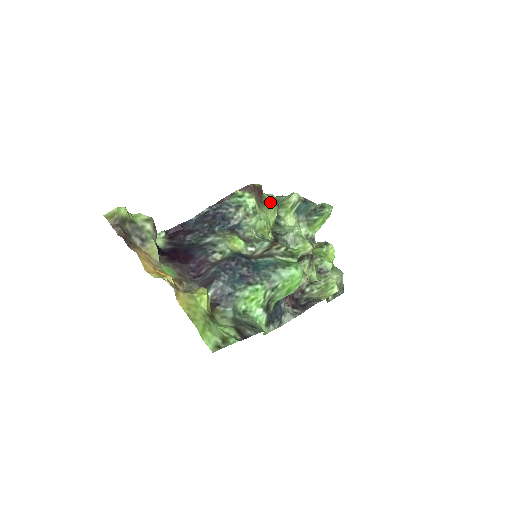
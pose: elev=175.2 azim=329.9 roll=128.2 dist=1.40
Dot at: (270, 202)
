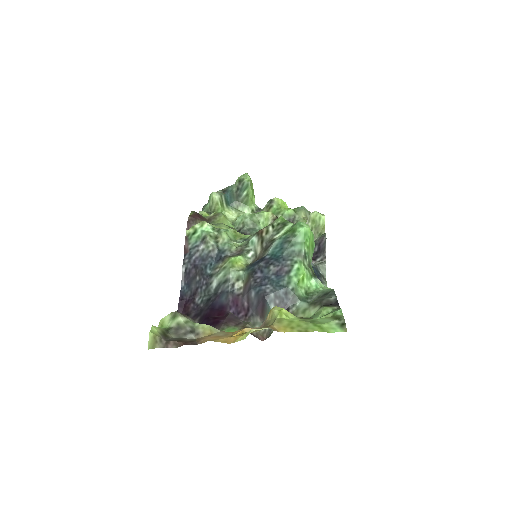
Dot at: (213, 215)
